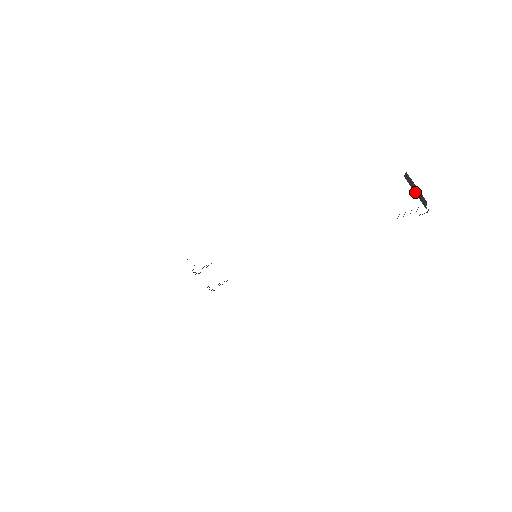
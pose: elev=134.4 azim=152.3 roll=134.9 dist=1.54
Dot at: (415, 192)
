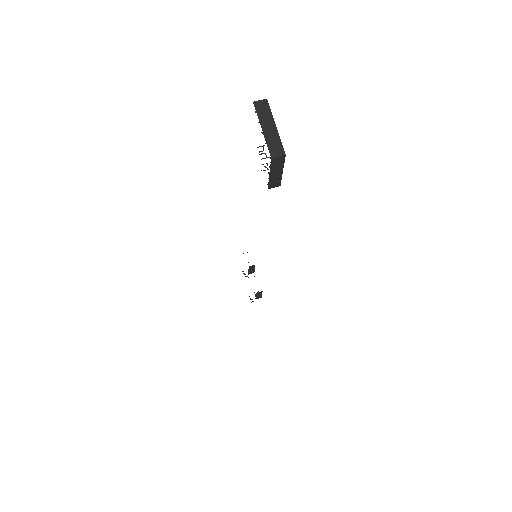
Dot at: (264, 129)
